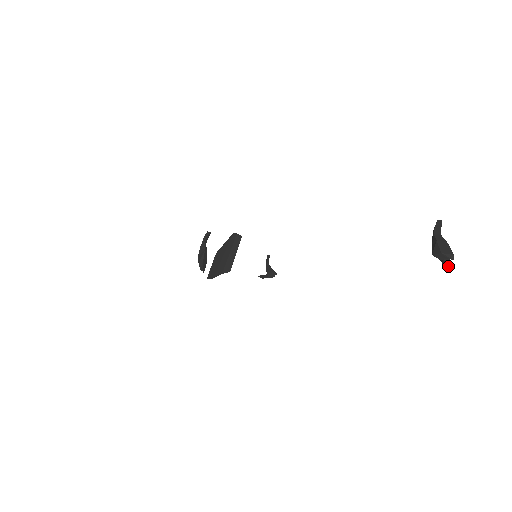
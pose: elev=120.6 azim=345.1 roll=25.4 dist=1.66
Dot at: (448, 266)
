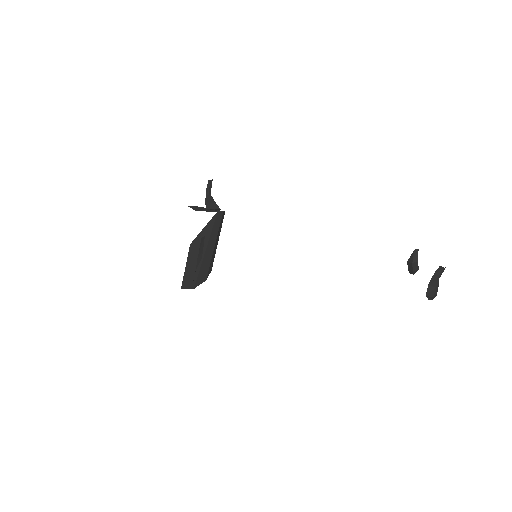
Dot at: (411, 273)
